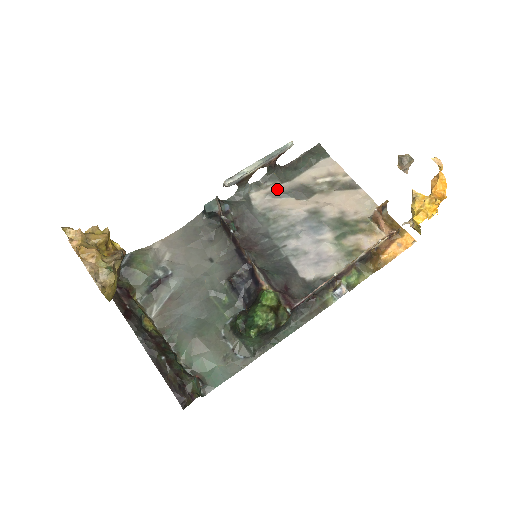
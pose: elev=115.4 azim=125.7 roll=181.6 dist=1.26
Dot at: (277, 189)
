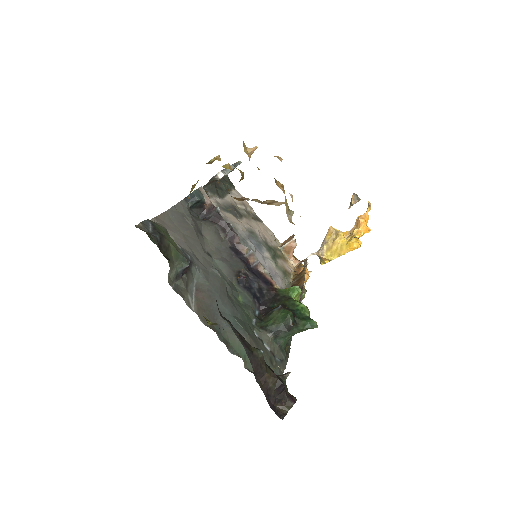
Dot at: (220, 202)
